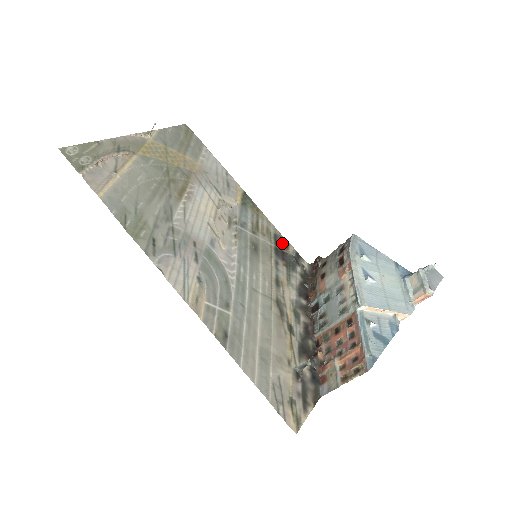
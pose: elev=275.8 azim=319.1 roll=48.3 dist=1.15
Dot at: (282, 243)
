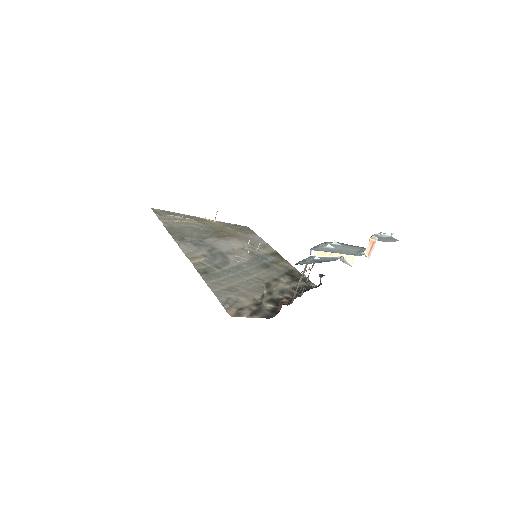
Dot at: (296, 274)
